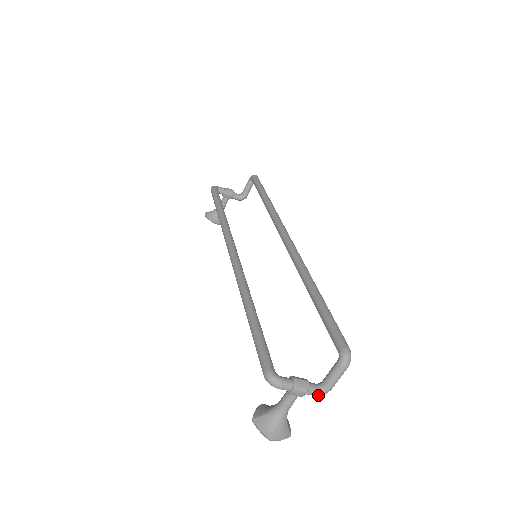
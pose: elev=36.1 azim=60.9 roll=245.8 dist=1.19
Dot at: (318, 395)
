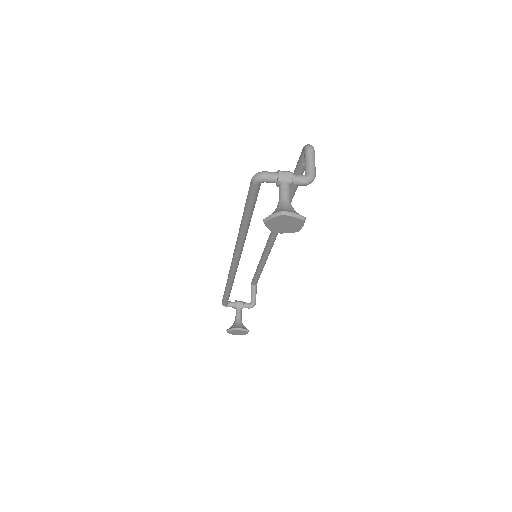
Dot at: (306, 179)
